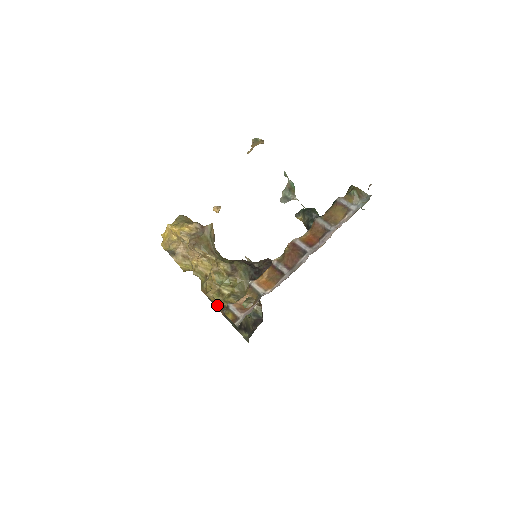
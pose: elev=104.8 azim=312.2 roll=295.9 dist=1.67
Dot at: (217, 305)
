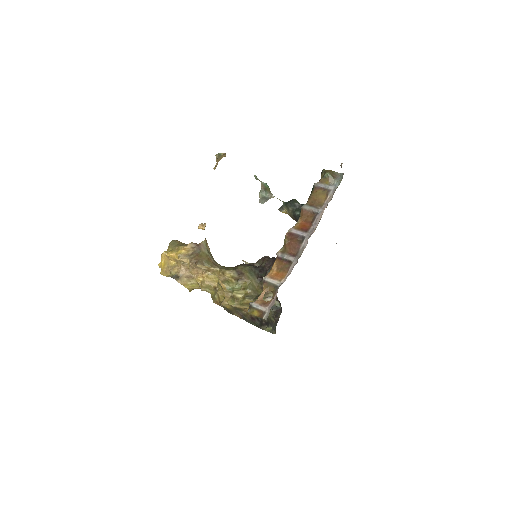
Dot at: (233, 311)
